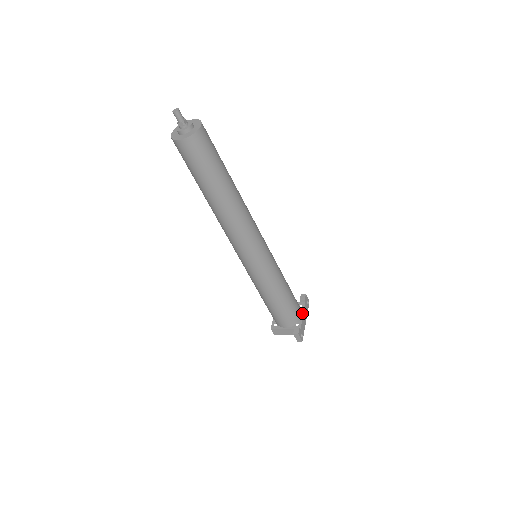
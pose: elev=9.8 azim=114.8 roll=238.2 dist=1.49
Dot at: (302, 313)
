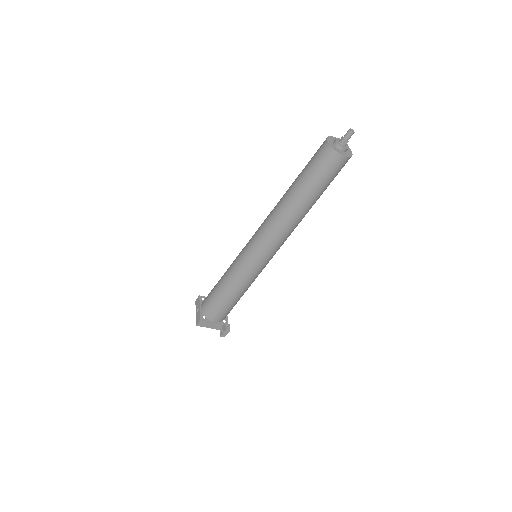
Dot at: occluded
